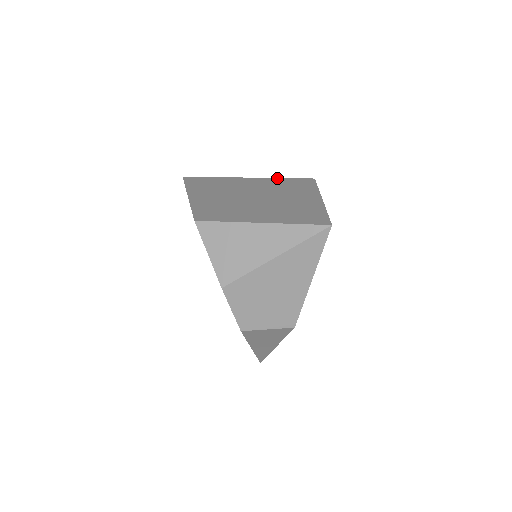
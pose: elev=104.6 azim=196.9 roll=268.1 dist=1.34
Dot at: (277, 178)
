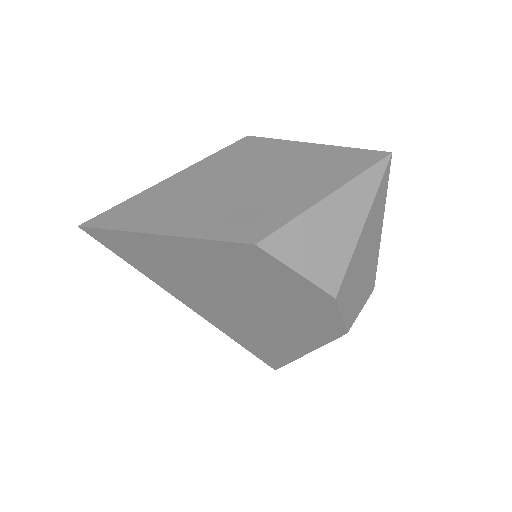
Dot at: (208, 157)
